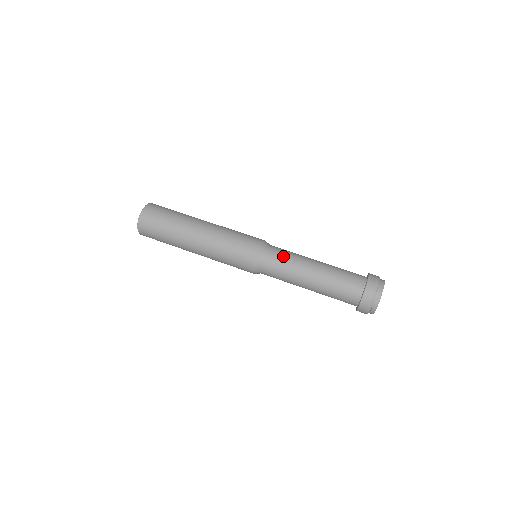
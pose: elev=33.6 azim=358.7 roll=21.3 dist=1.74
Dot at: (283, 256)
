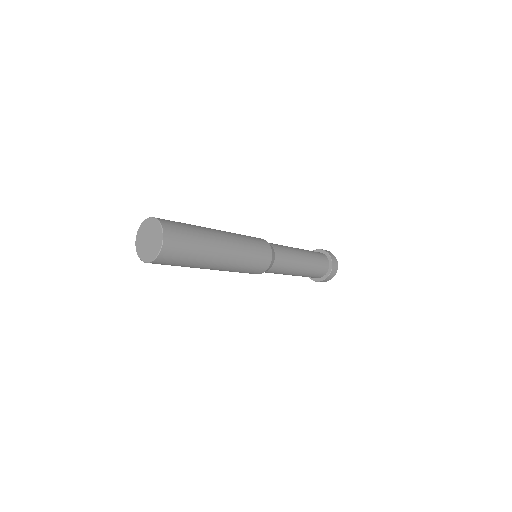
Dot at: (285, 253)
